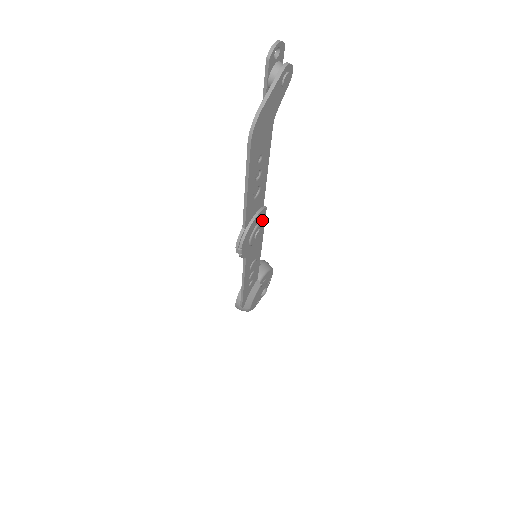
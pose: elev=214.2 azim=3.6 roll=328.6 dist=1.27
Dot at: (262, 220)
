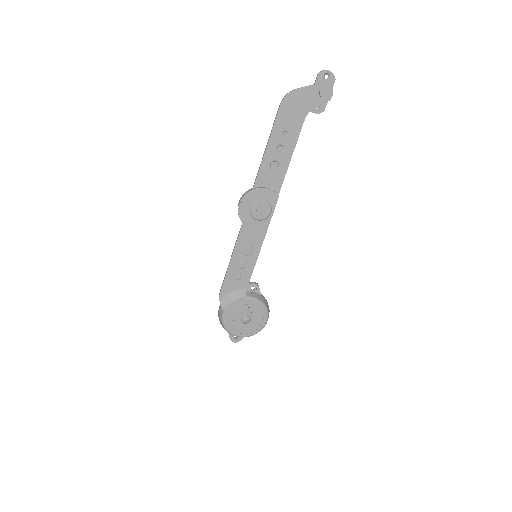
Dot at: (271, 205)
